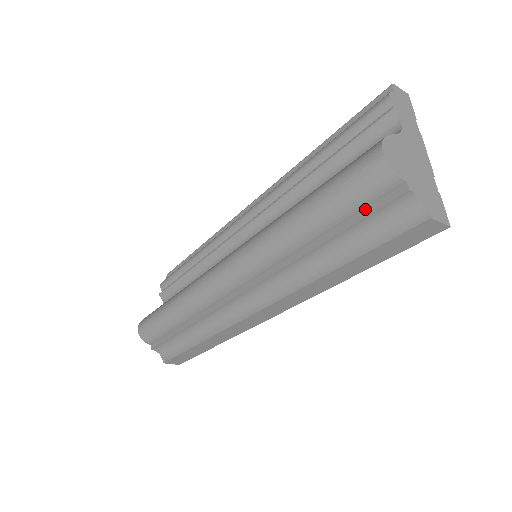
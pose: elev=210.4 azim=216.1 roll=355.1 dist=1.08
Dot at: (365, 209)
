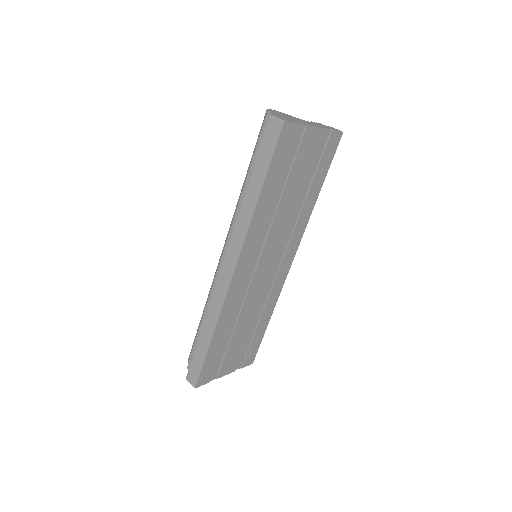
Dot at: occluded
